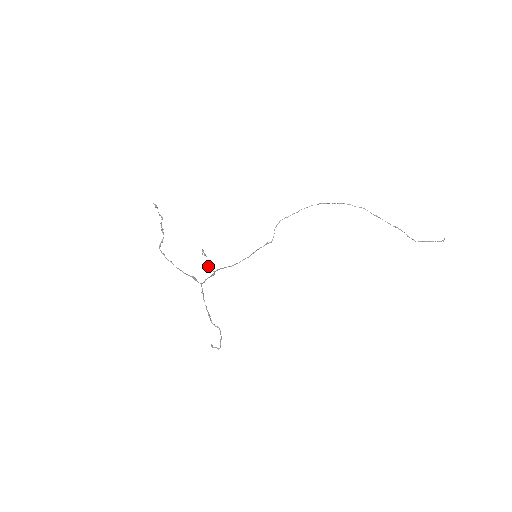
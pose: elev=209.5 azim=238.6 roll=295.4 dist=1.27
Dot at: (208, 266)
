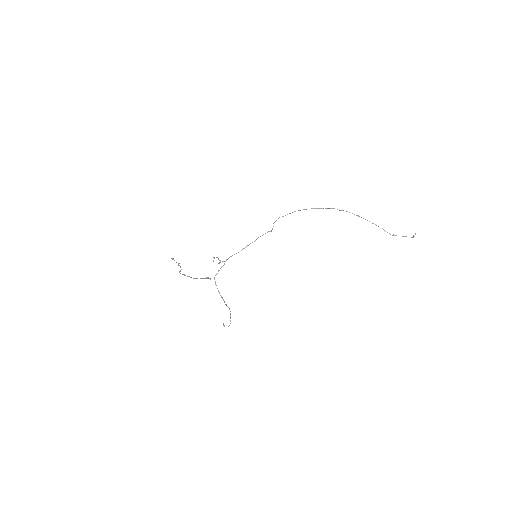
Dot at: (219, 263)
